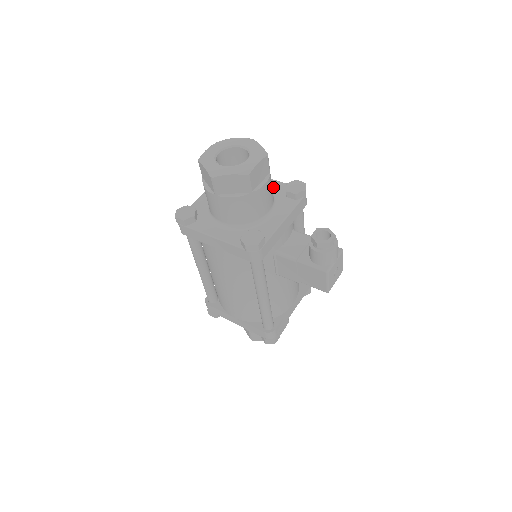
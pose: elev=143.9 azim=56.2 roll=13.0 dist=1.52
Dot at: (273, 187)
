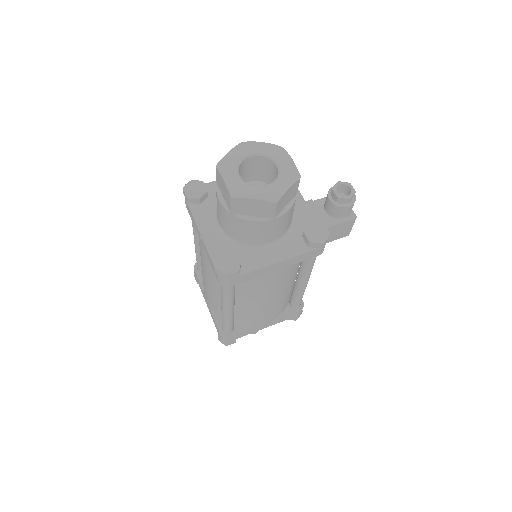
Dot at: occluded
